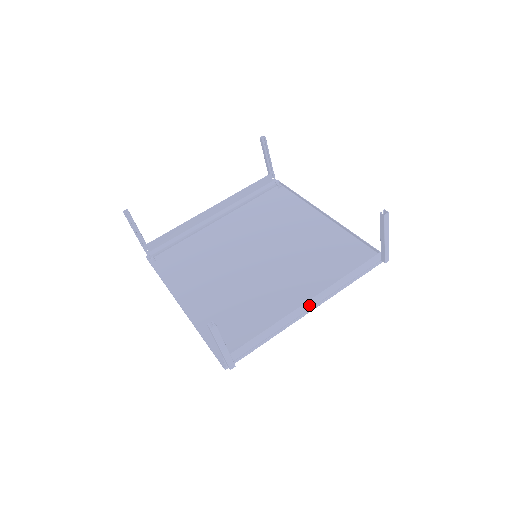
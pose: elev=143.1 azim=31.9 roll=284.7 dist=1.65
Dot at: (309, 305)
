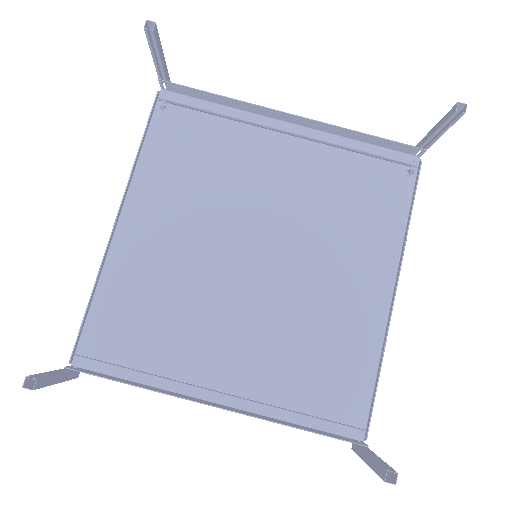
Dot at: (216, 405)
